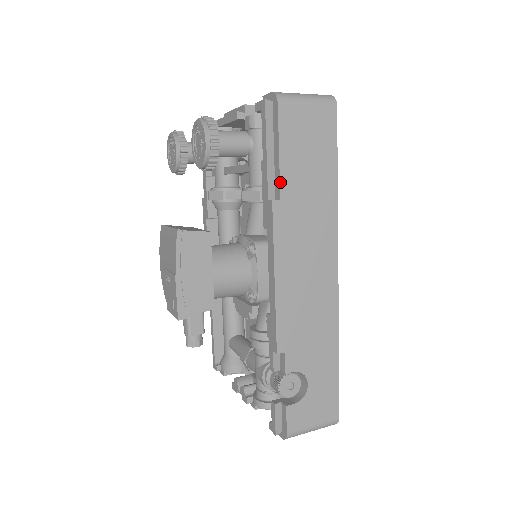
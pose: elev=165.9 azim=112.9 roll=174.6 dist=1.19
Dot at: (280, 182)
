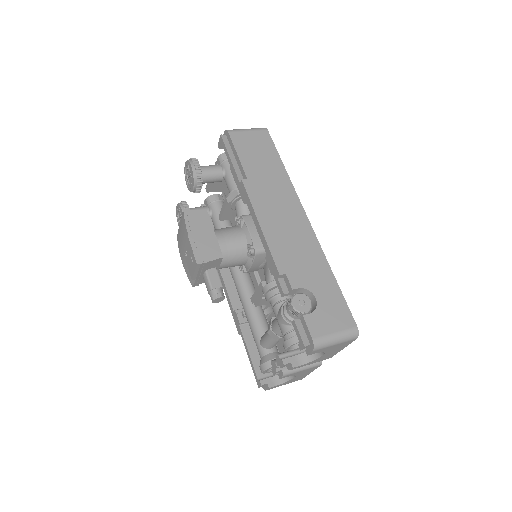
Dot at: (244, 170)
